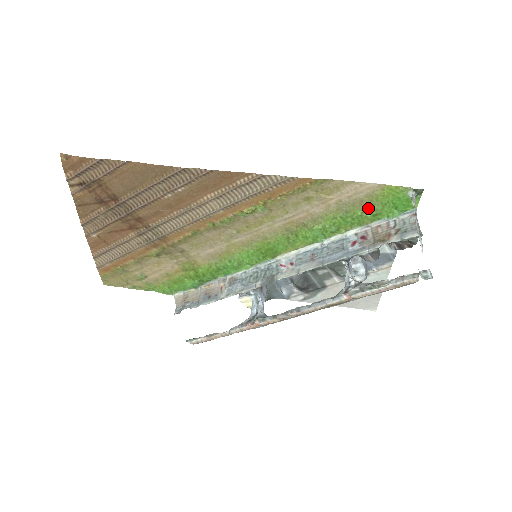
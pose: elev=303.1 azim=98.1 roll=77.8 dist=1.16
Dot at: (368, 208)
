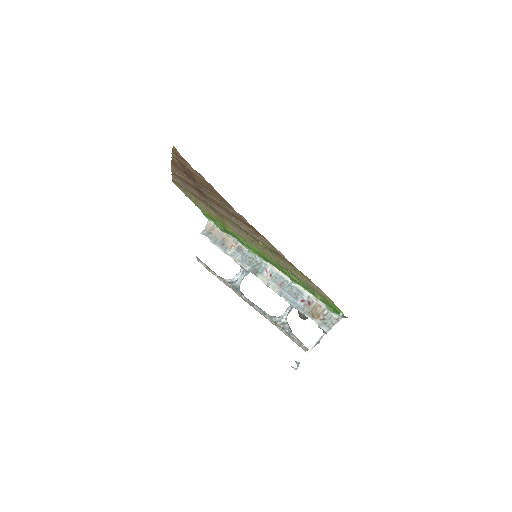
Dot at: (320, 296)
